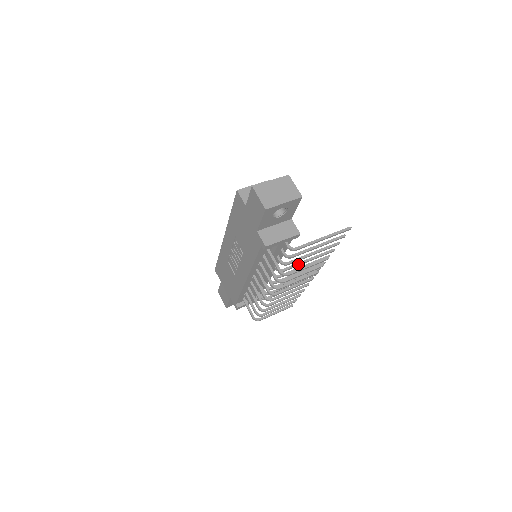
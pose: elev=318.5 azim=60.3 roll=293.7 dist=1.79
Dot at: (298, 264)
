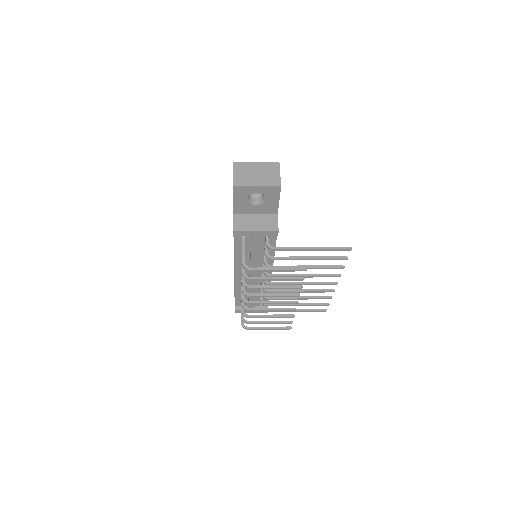
Dot at: (290, 275)
